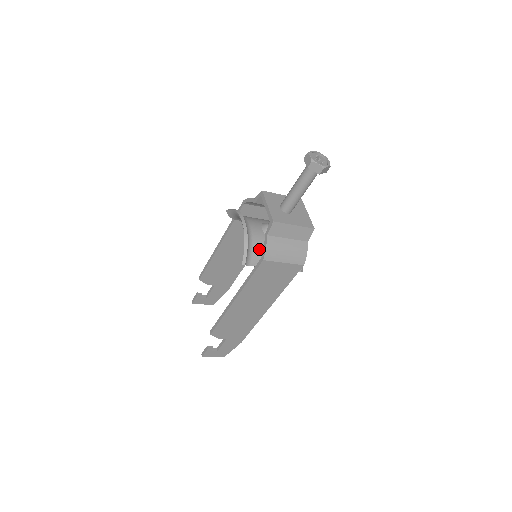
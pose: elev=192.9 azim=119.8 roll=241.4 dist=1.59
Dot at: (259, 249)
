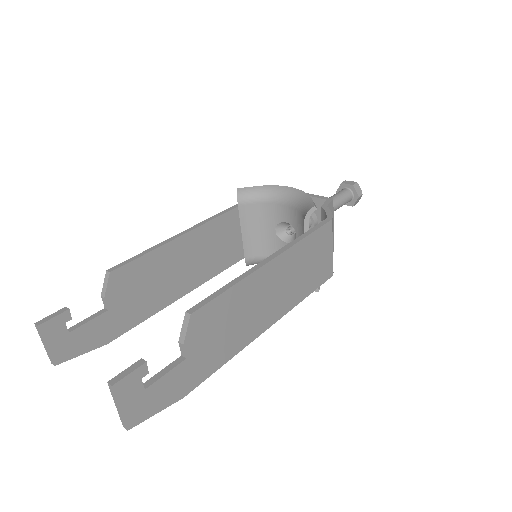
Dot at: occluded
